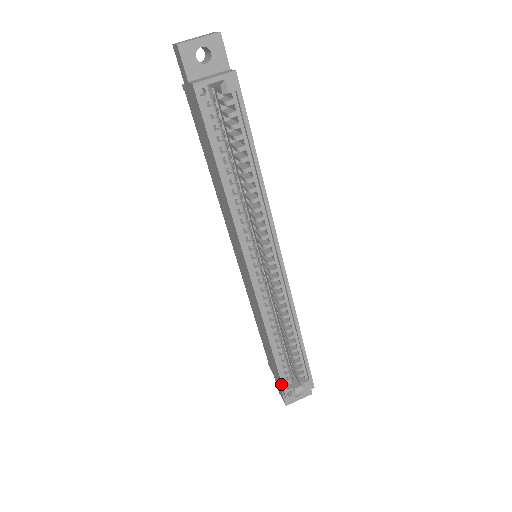
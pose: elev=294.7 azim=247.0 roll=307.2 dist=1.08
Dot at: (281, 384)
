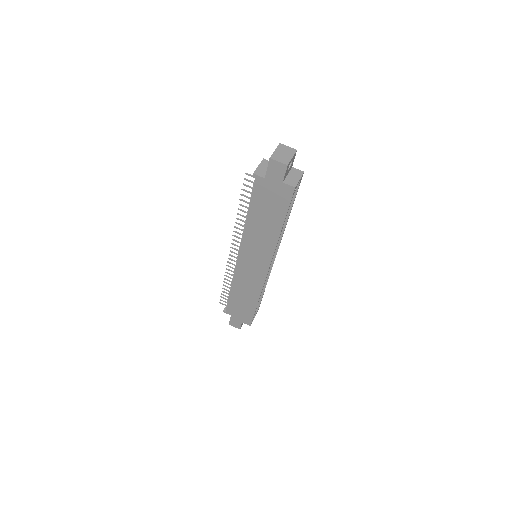
Dot at: (251, 319)
